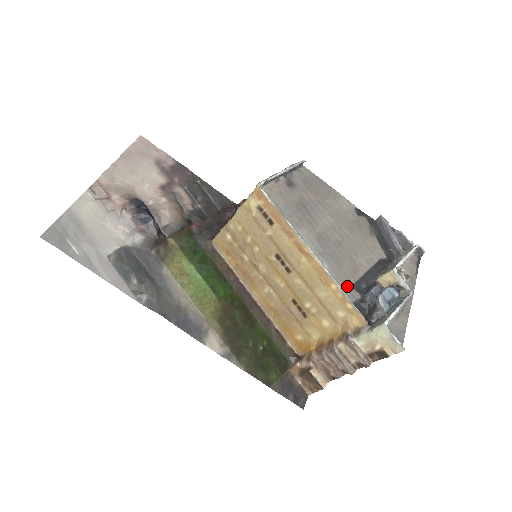
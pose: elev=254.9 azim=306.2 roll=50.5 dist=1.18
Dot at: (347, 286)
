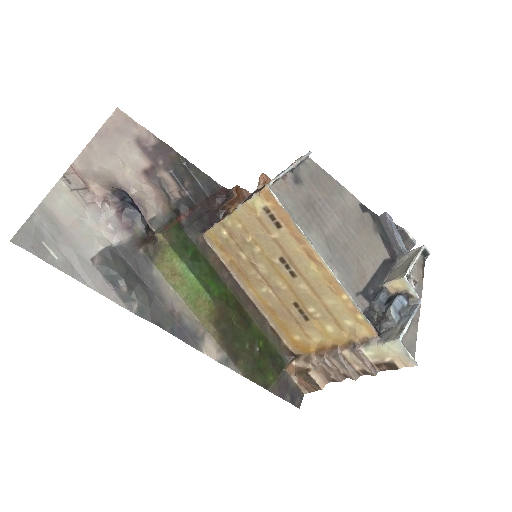
Dot at: (356, 294)
